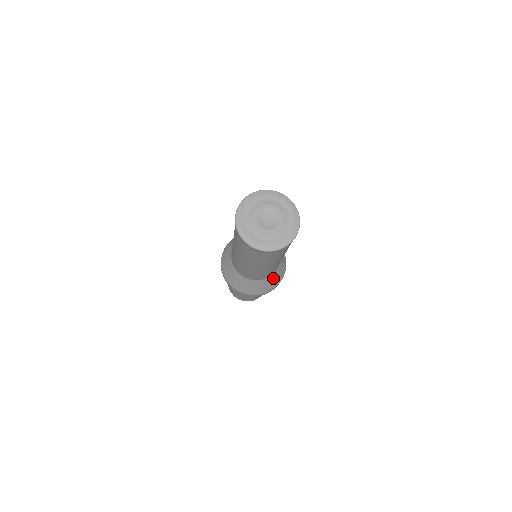
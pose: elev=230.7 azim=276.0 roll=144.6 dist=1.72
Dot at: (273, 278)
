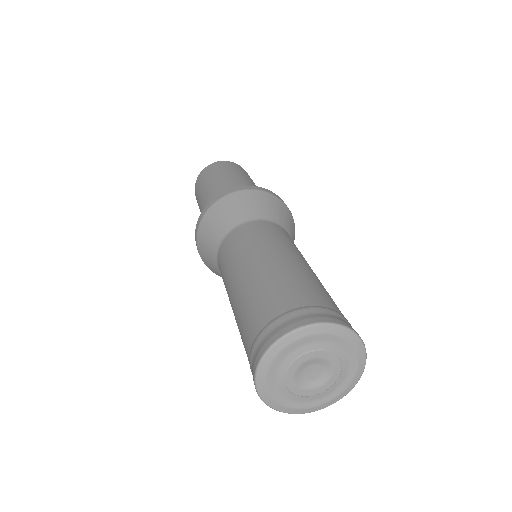
Dot at: occluded
